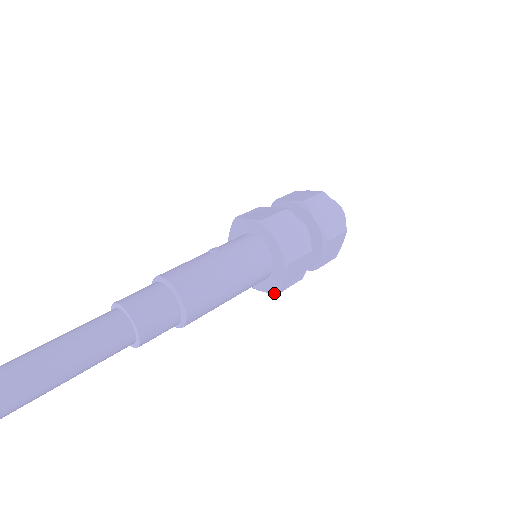
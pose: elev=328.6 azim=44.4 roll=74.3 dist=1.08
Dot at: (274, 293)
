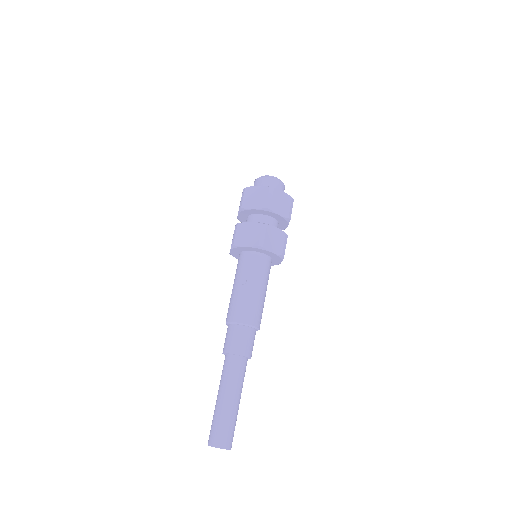
Dot at: occluded
